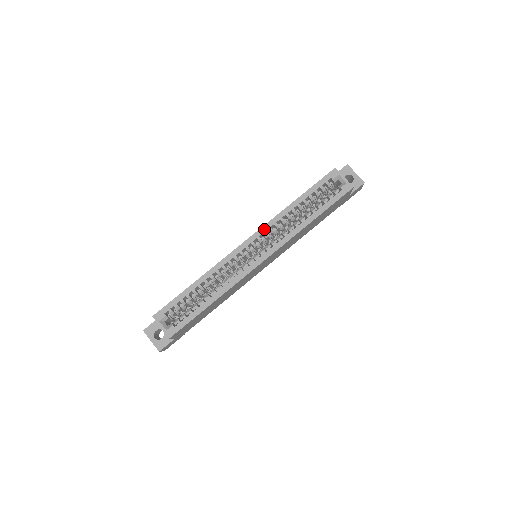
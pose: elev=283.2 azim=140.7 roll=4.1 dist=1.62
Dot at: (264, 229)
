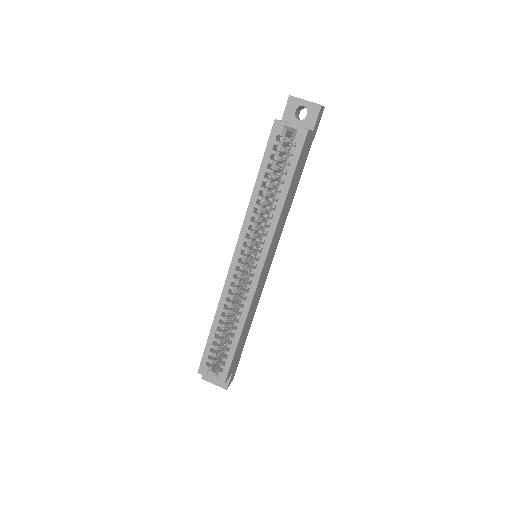
Dot at: (243, 236)
